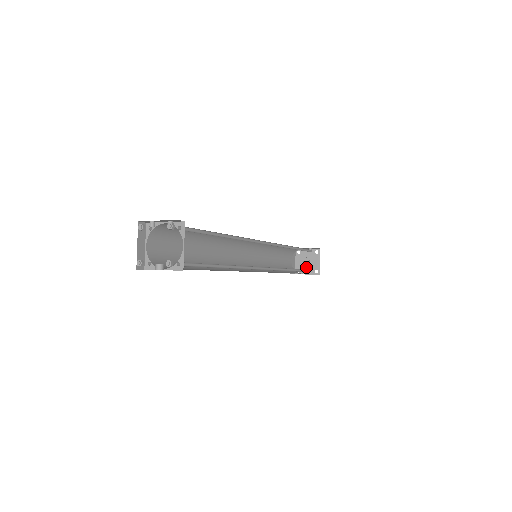
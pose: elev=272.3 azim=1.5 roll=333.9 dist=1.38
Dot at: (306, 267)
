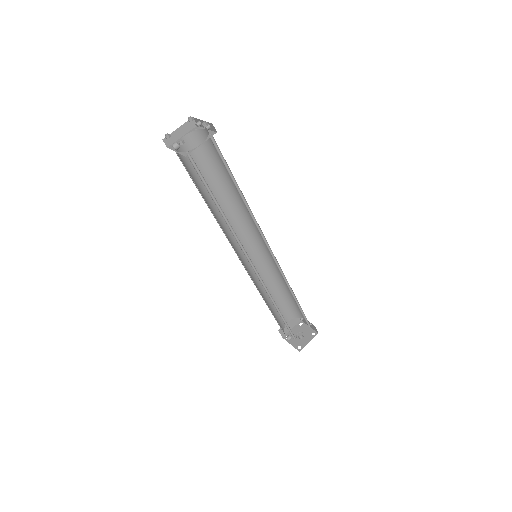
Dot at: (295, 339)
